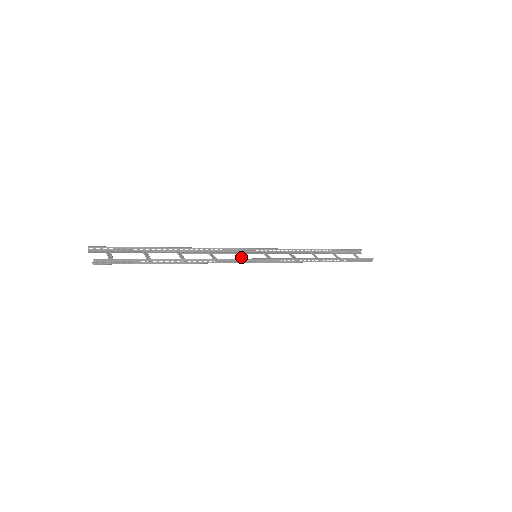
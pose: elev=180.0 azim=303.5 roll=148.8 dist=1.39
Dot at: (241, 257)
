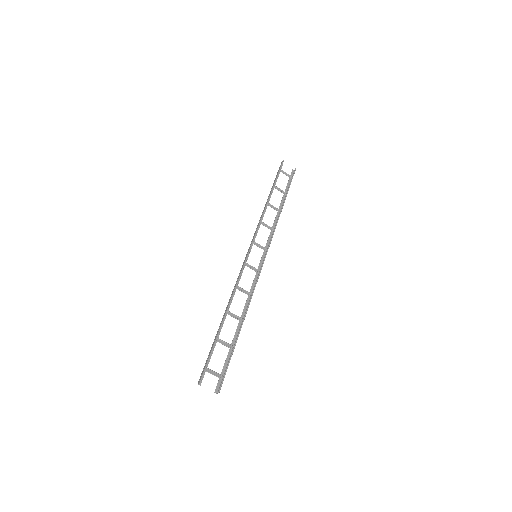
Dot at: (252, 269)
